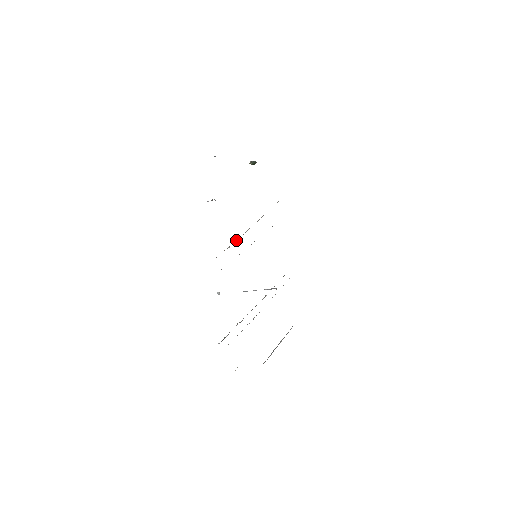
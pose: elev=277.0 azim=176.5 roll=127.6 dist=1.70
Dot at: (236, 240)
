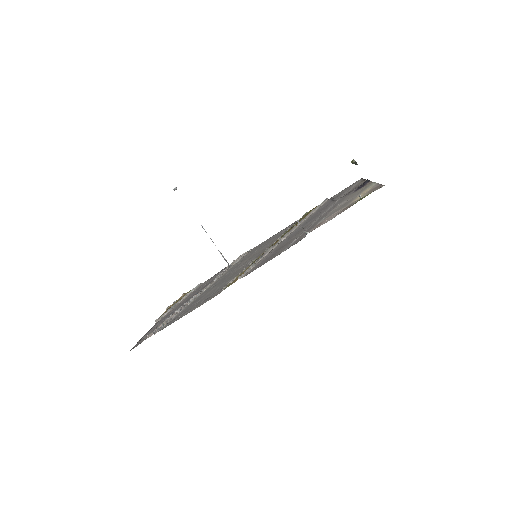
Dot at: (266, 253)
